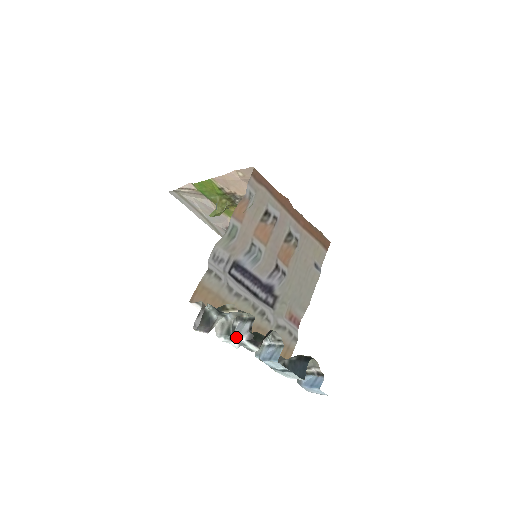
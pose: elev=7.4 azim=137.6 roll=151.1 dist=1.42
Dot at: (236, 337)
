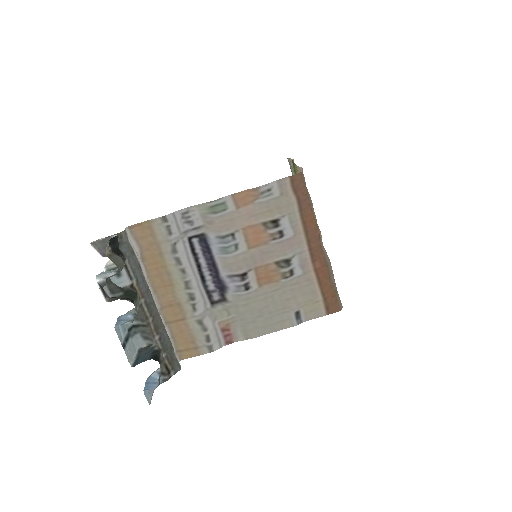
Dot at: (98, 274)
